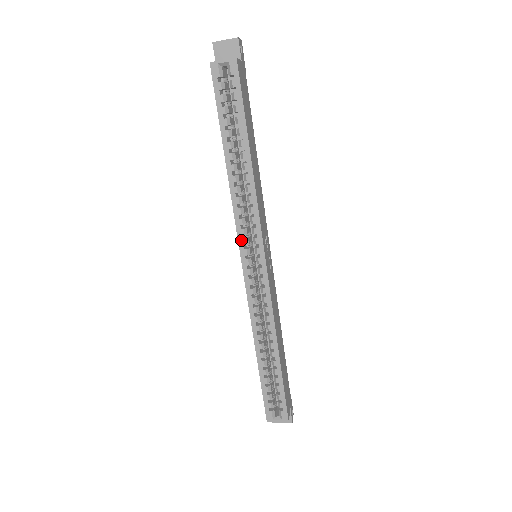
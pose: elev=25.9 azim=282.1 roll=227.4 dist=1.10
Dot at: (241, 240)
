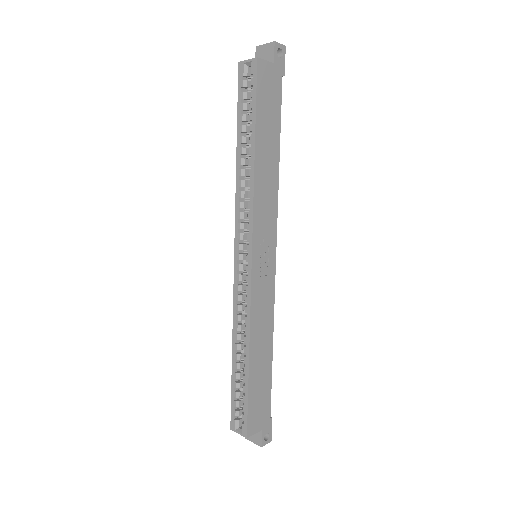
Dot at: (237, 233)
